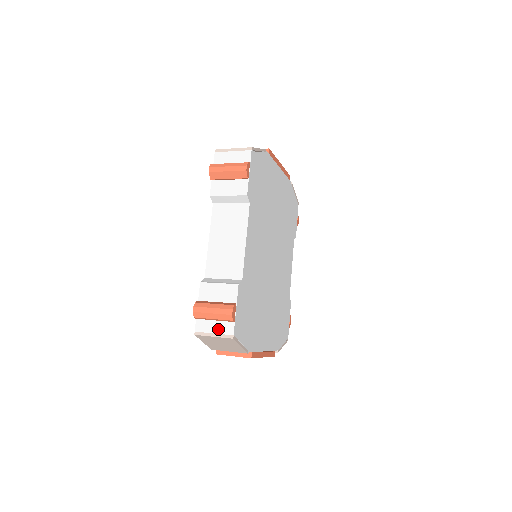
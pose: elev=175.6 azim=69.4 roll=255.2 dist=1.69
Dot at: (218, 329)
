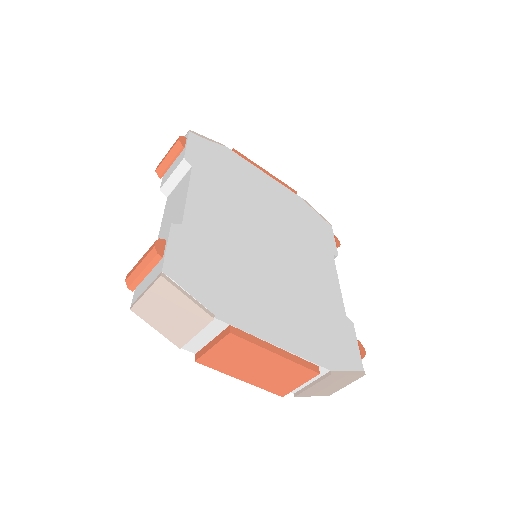
Dot at: (149, 281)
